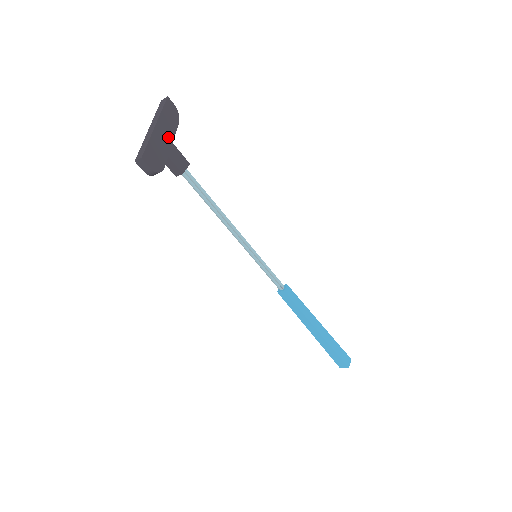
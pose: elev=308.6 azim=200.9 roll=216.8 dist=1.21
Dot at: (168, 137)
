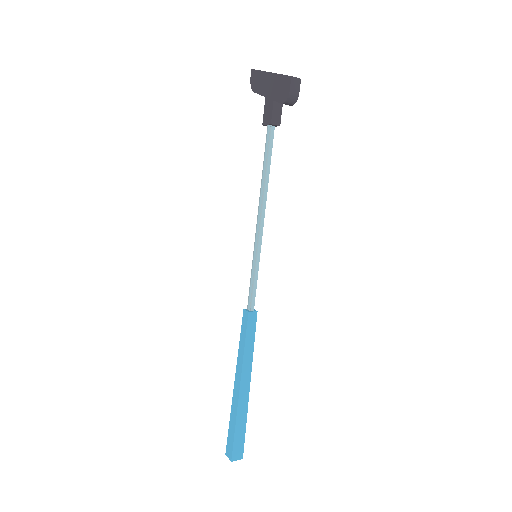
Dot at: occluded
